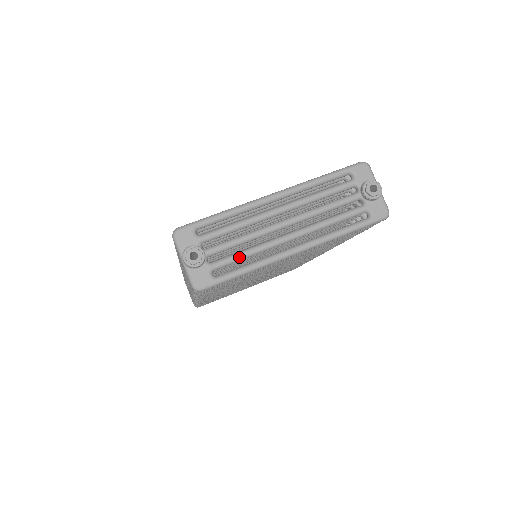
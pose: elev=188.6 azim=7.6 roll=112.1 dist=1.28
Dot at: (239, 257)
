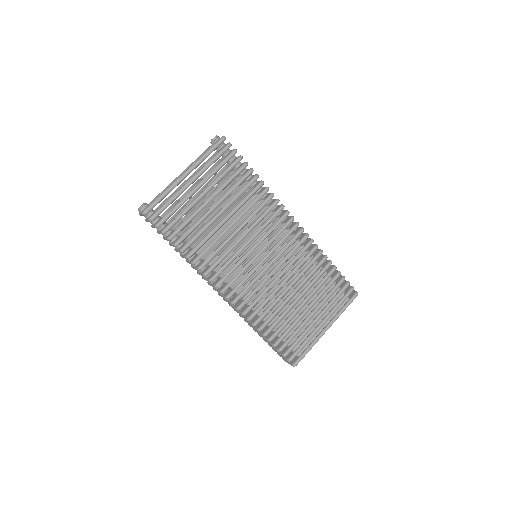
Dot at: occluded
